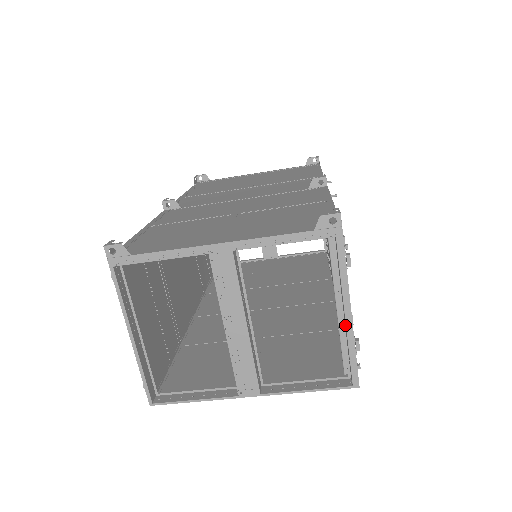
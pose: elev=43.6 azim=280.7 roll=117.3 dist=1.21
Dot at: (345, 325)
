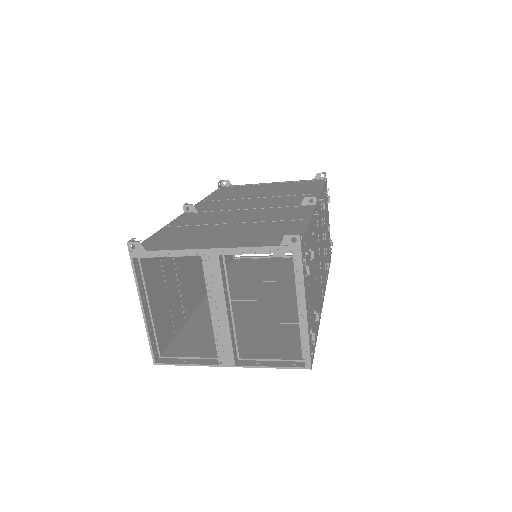
Dot at: (301, 320)
